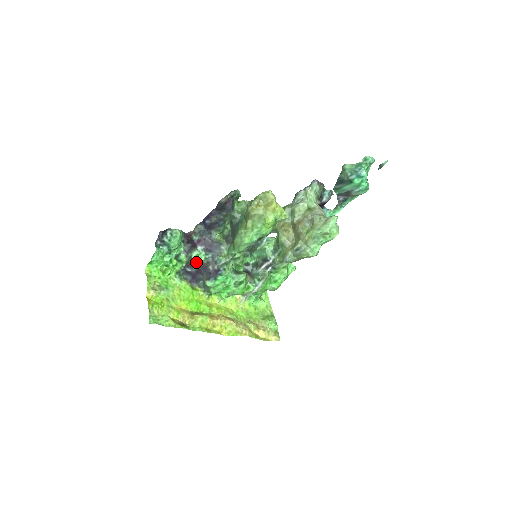
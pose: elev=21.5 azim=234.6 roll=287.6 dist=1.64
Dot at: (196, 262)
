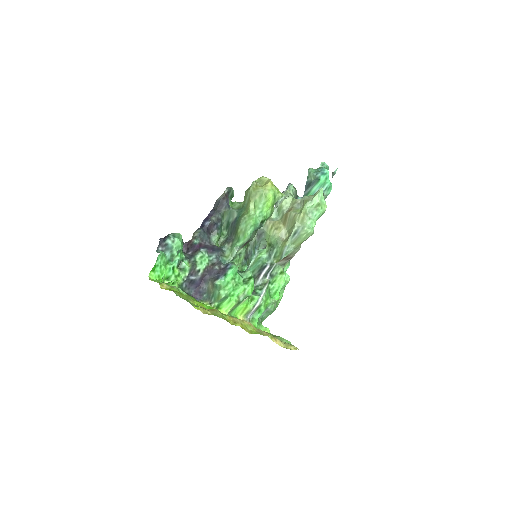
Dot at: (201, 265)
